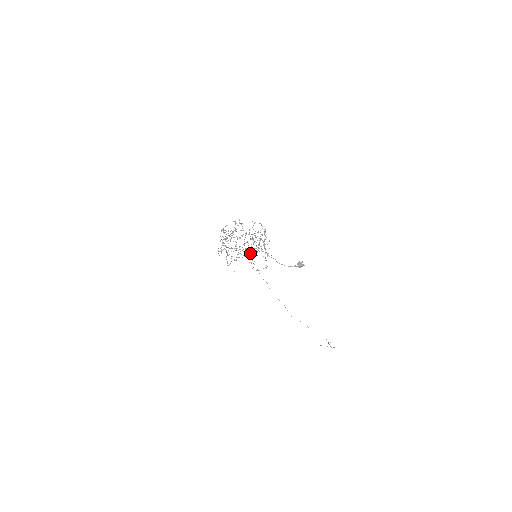
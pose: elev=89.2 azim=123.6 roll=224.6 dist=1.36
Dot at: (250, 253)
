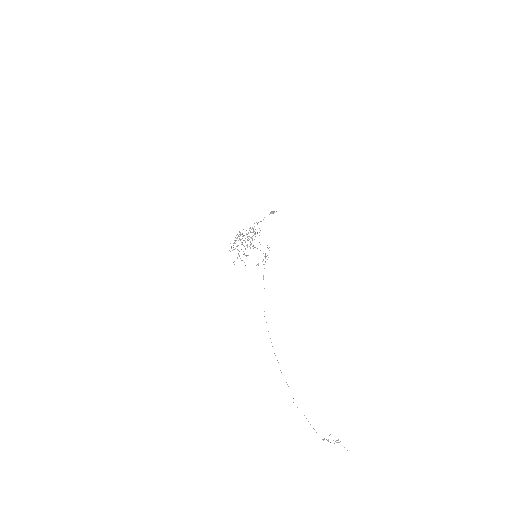
Dot at: occluded
